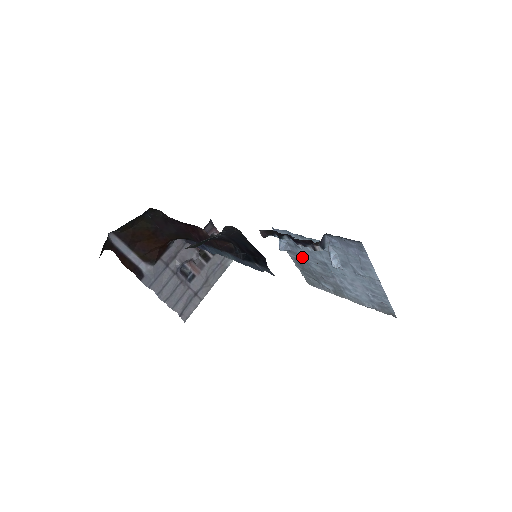
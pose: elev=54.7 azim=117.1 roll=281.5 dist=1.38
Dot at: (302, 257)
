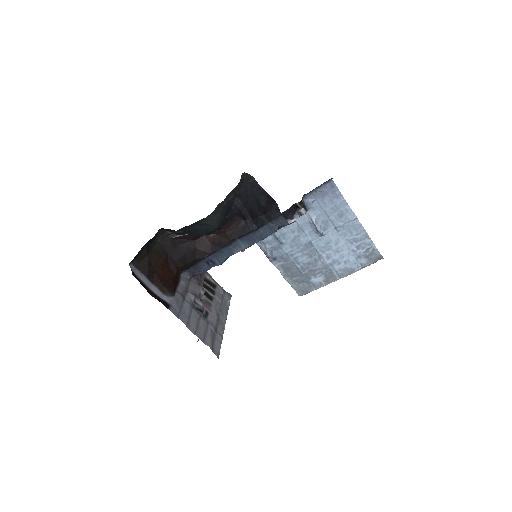
Dot at: (288, 256)
